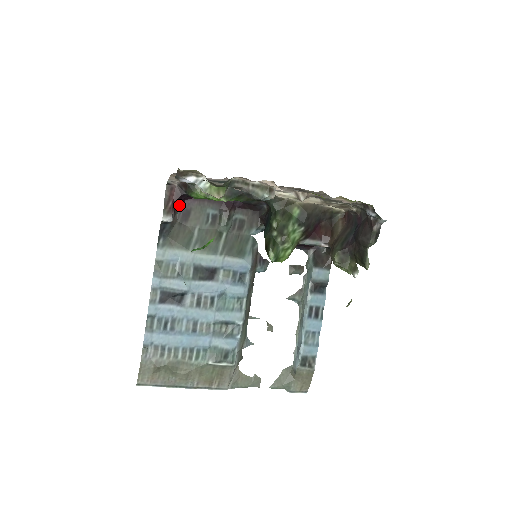
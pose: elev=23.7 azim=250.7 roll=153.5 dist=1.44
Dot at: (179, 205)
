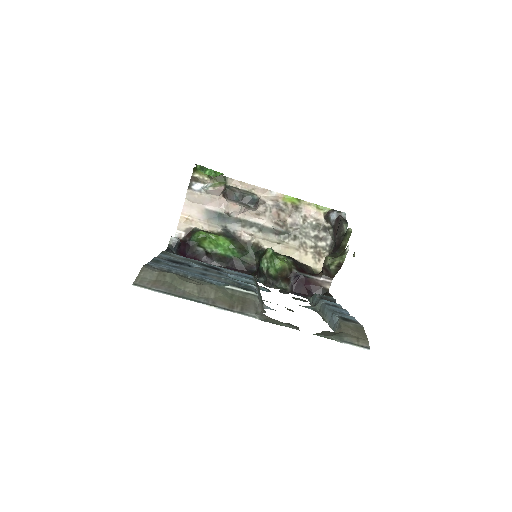
Dot at: (182, 255)
